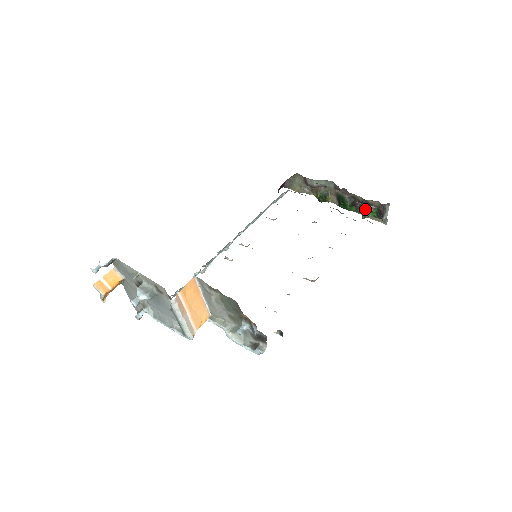
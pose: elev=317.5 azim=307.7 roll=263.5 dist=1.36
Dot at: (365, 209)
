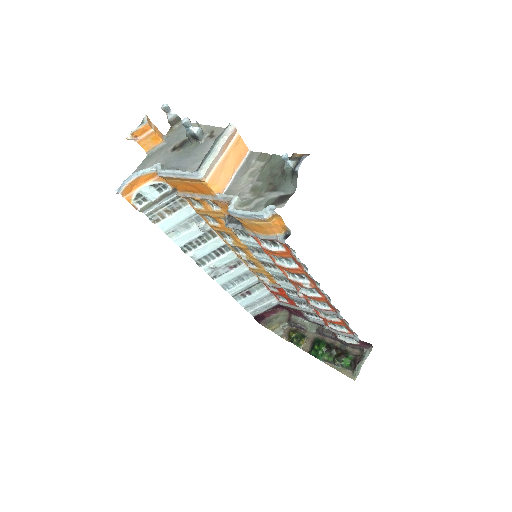
Dot at: (341, 354)
